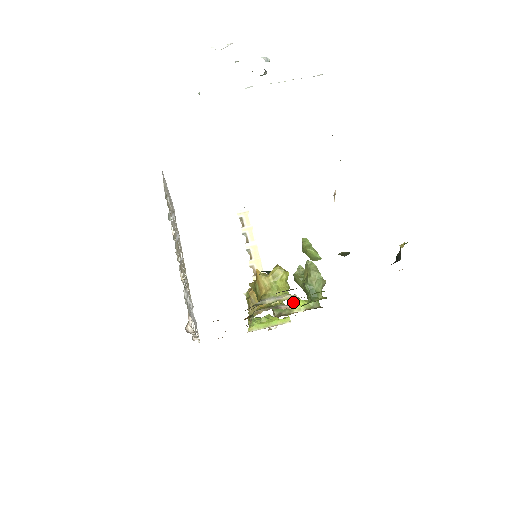
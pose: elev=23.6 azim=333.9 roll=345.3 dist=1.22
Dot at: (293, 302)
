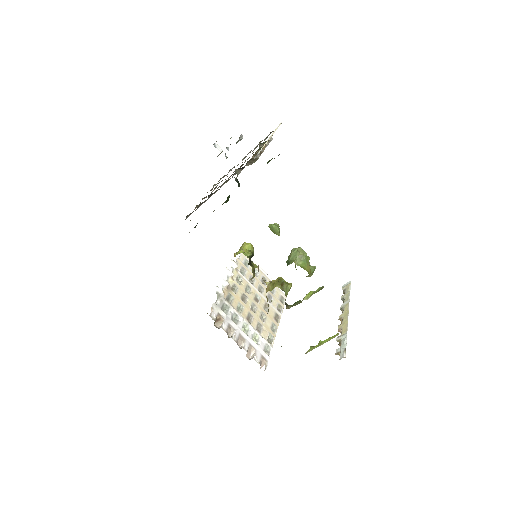
Dot at: occluded
